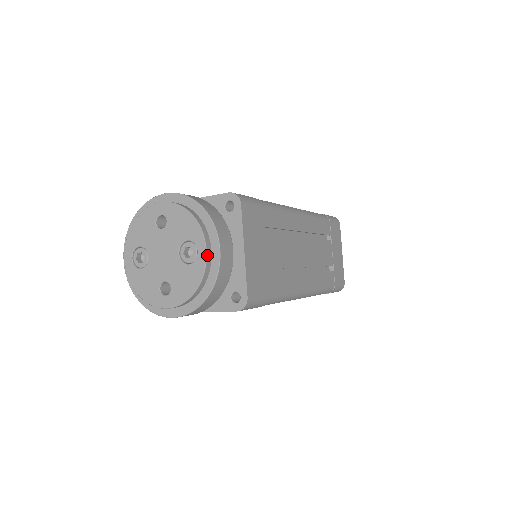
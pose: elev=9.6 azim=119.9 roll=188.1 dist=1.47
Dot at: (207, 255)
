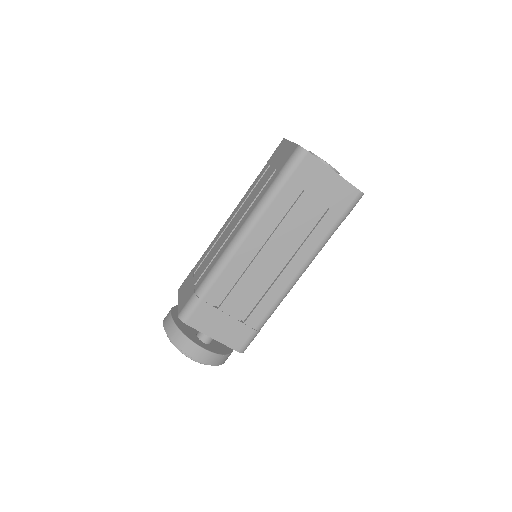
Dot at: (196, 361)
